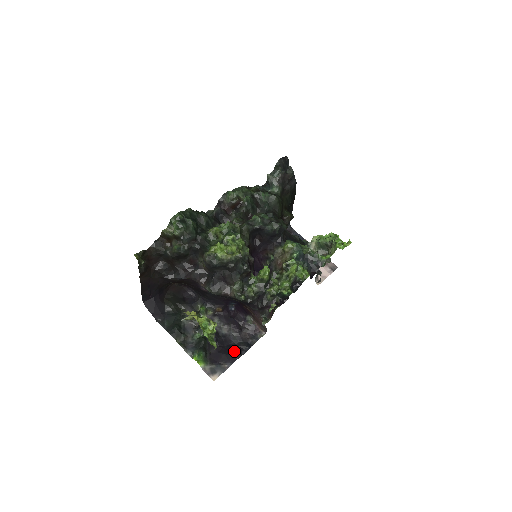
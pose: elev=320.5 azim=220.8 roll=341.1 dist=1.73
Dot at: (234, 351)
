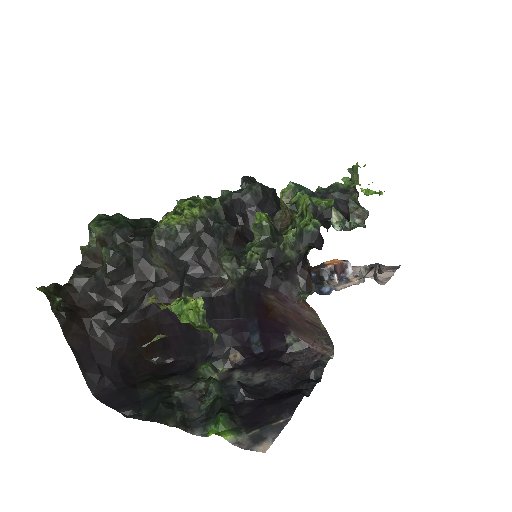
Dot at: (287, 394)
